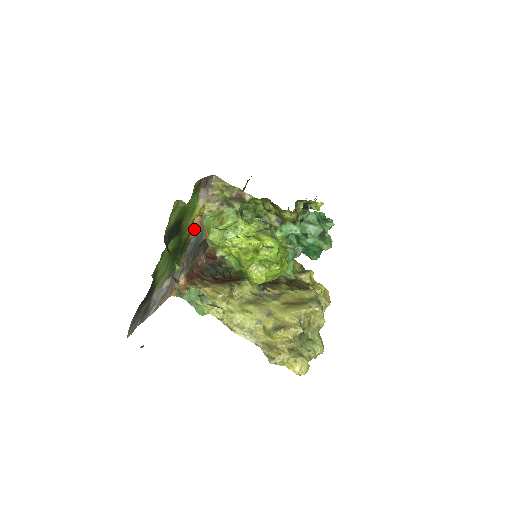
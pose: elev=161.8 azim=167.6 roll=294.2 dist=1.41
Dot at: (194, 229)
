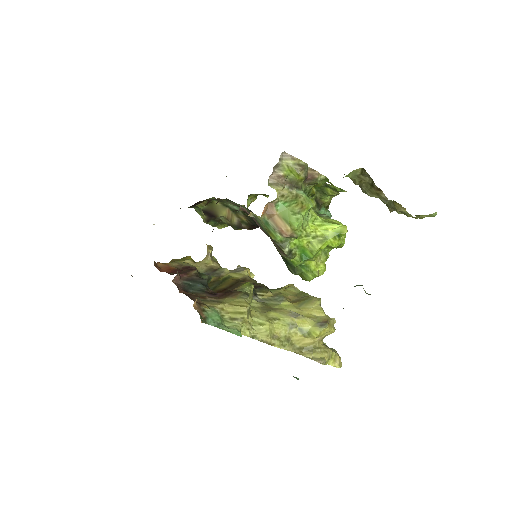
Dot at: occluded
